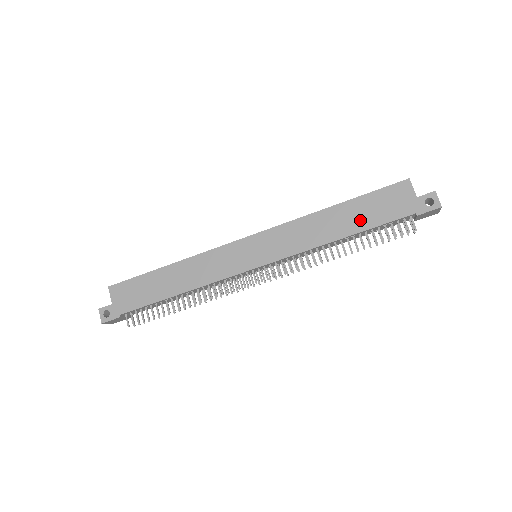
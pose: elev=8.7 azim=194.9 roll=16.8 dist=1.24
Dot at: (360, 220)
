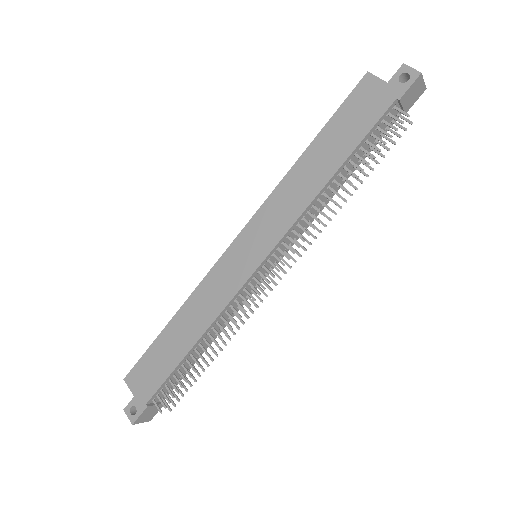
Dot at: (341, 146)
